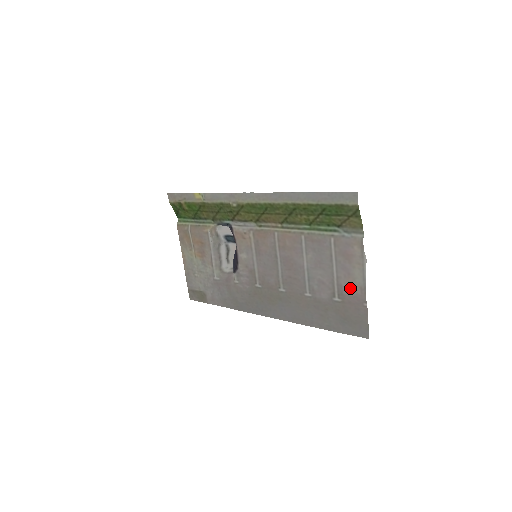
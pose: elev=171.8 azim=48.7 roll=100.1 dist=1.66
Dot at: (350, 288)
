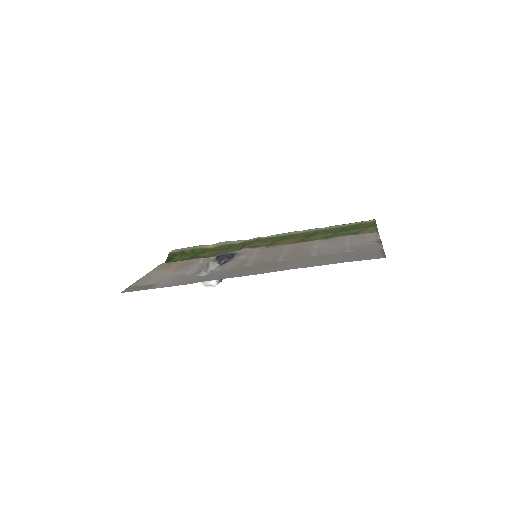
Dot at: (365, 244)
